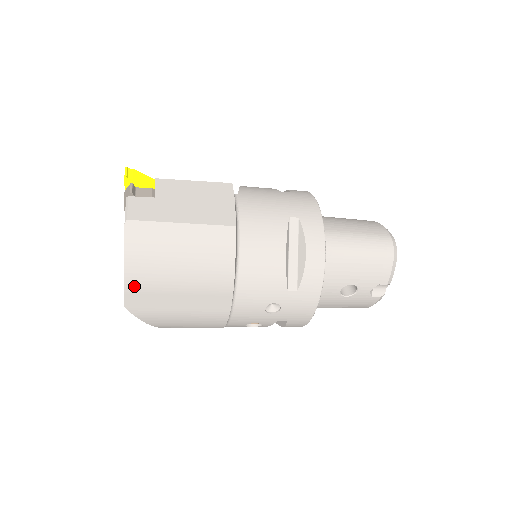
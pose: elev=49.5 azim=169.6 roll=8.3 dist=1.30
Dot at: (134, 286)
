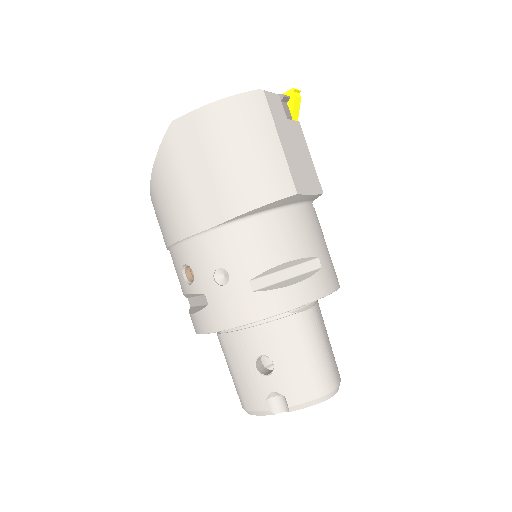
Dot at: (201, 118)
